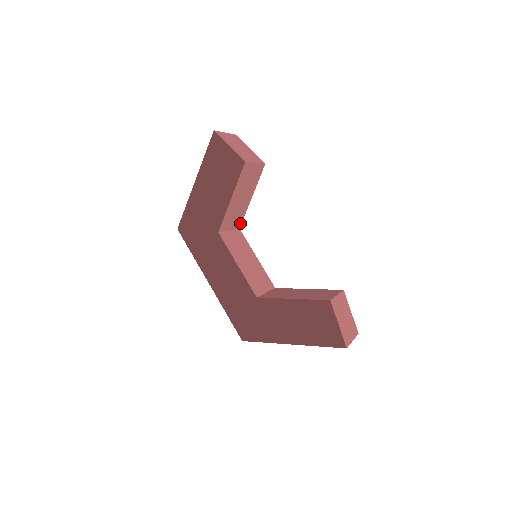
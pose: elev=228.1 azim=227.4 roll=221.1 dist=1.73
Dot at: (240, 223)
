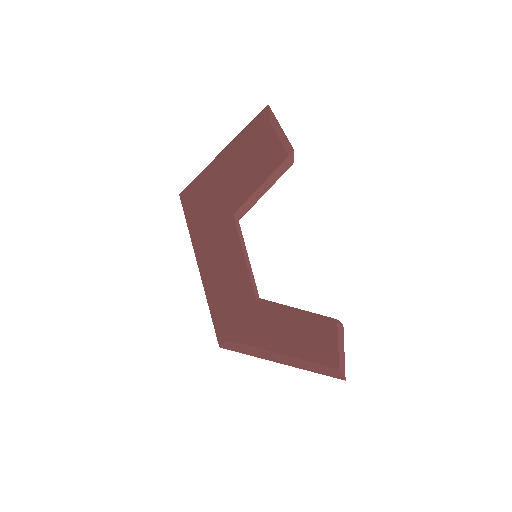
Dot at: (243, 215)
